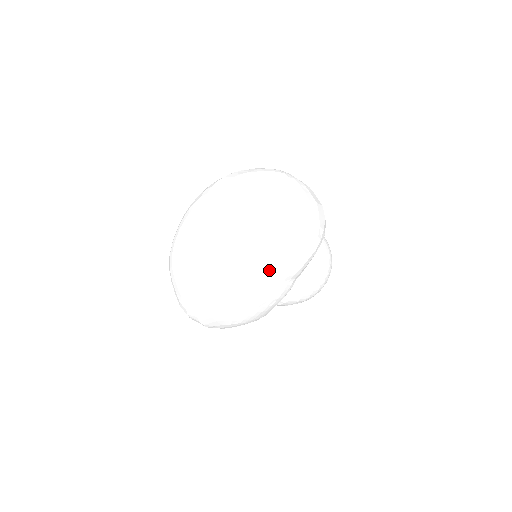
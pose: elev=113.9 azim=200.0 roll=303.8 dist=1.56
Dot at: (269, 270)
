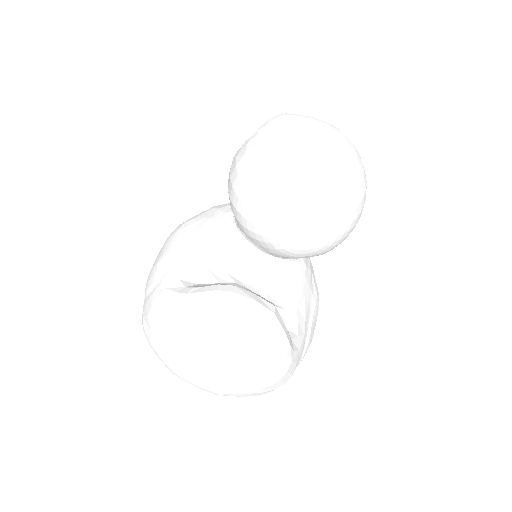
Dot at: occluded
